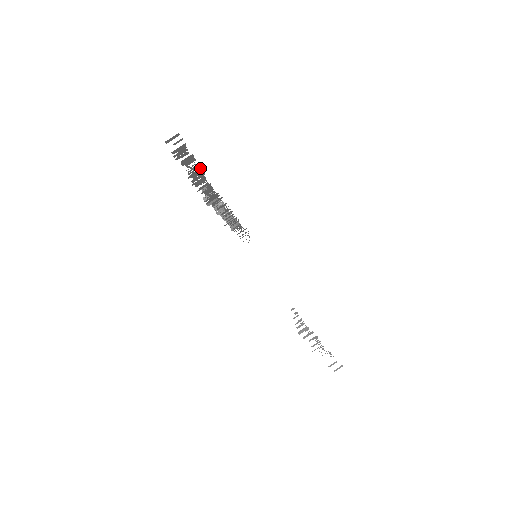
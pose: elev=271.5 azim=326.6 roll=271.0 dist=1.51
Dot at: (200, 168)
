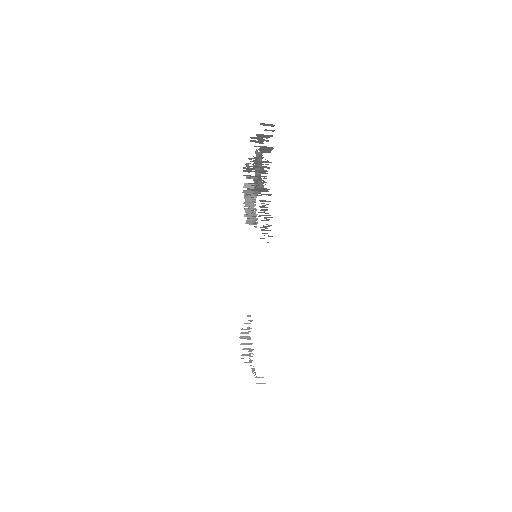
Dot at: occluded
